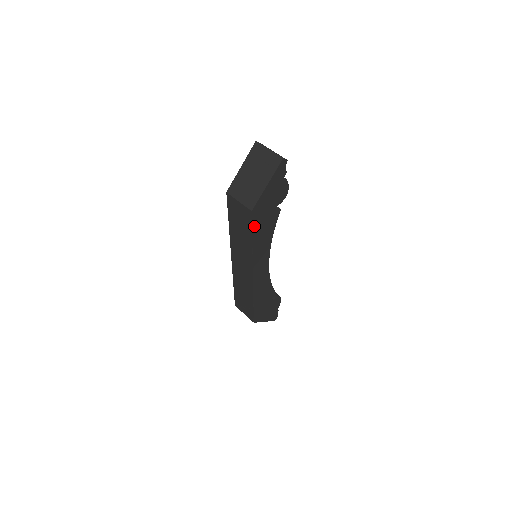
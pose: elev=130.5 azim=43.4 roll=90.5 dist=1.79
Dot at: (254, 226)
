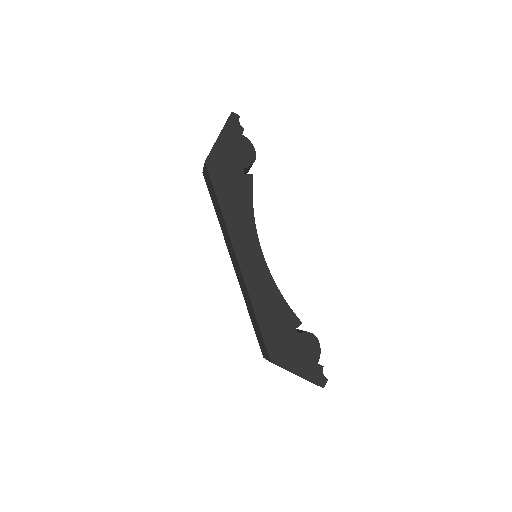
Dot at: (216, 184)
